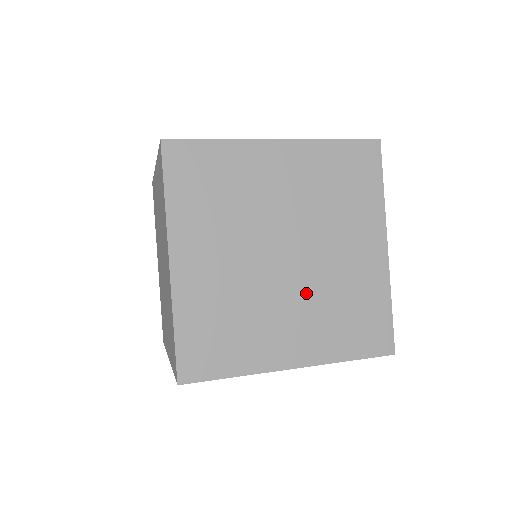
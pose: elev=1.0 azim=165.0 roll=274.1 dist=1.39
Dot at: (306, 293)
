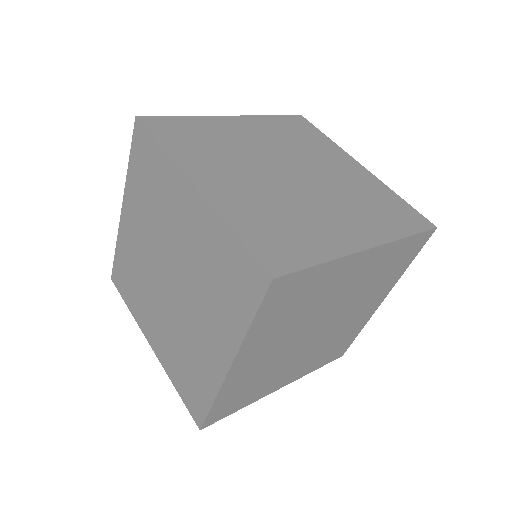
Dot at: (272, 189)
